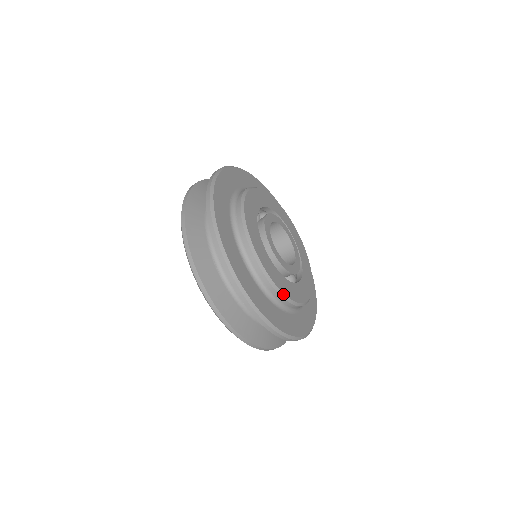
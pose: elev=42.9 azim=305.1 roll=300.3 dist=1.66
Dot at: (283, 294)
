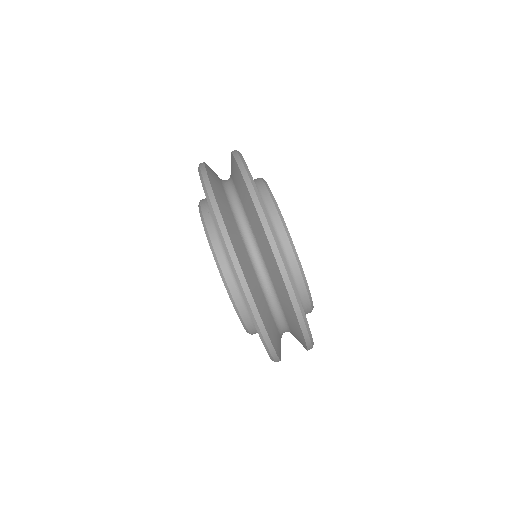
Dot at: (307, 284)
